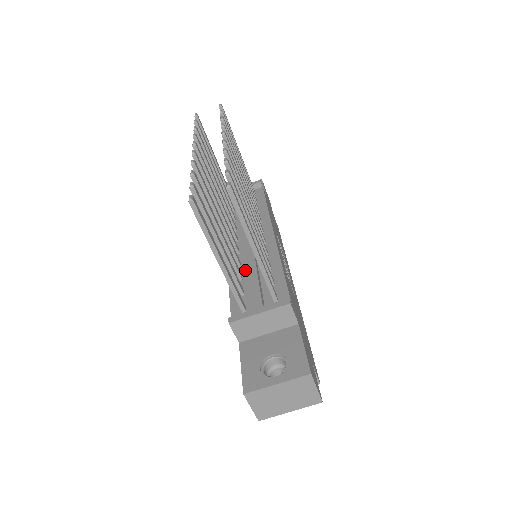
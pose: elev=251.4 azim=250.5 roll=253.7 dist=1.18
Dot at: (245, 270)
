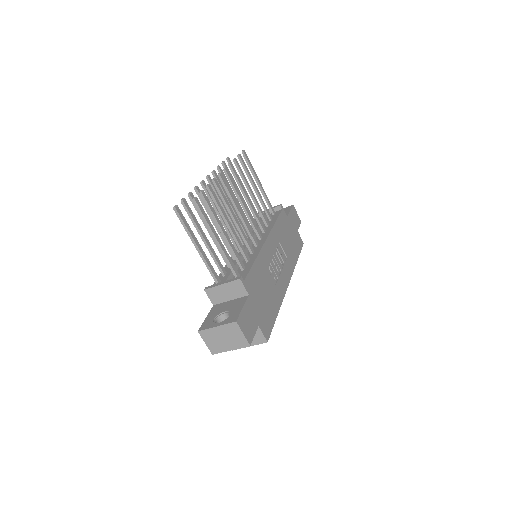
Dot at: occluded
